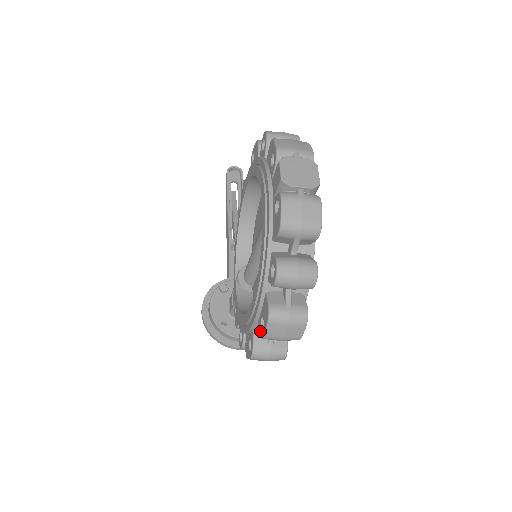
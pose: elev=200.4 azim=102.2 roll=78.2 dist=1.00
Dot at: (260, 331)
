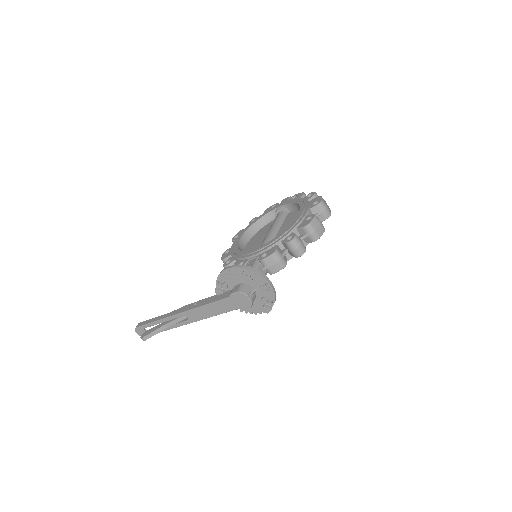
Dot at: (317, 204)
